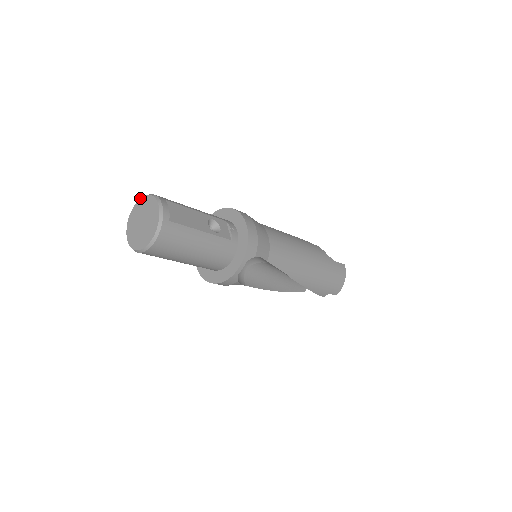
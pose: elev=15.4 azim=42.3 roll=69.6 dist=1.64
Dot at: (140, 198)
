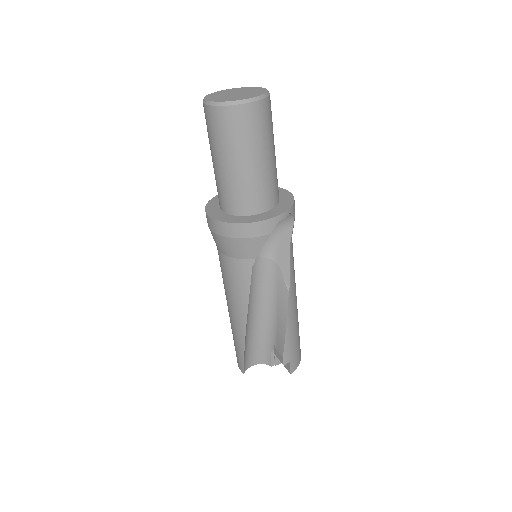
Dot at: (227, 89)
